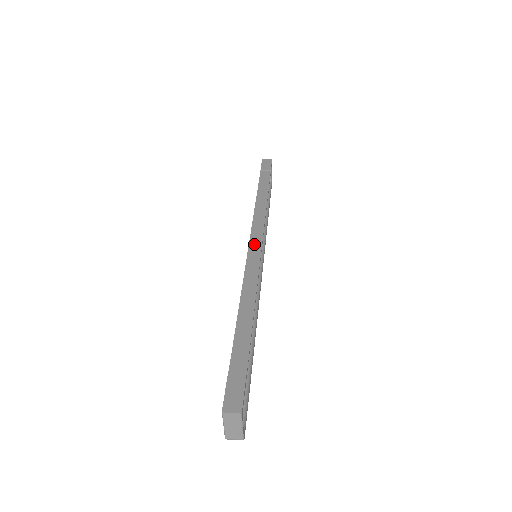
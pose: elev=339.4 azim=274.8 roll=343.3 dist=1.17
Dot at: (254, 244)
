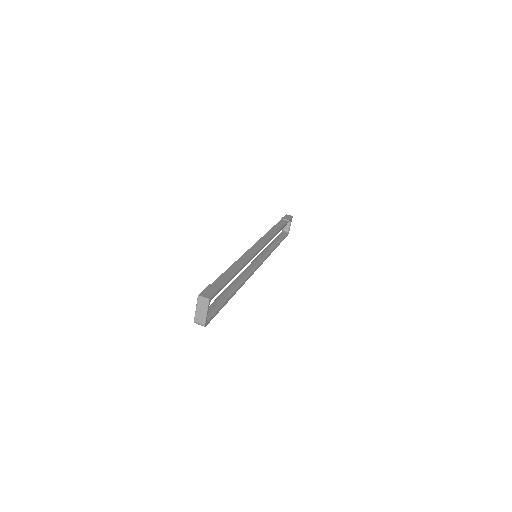
Dot at: (257, 246)
